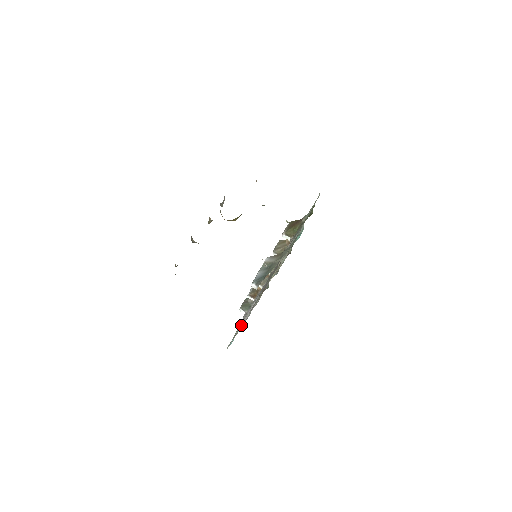
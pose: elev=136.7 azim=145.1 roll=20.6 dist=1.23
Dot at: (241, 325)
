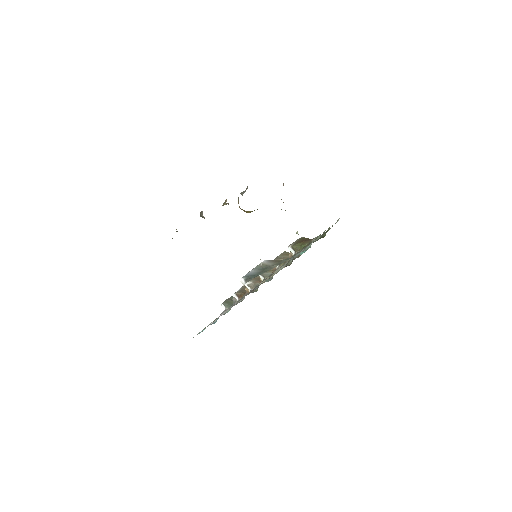
Dot at: occluded
